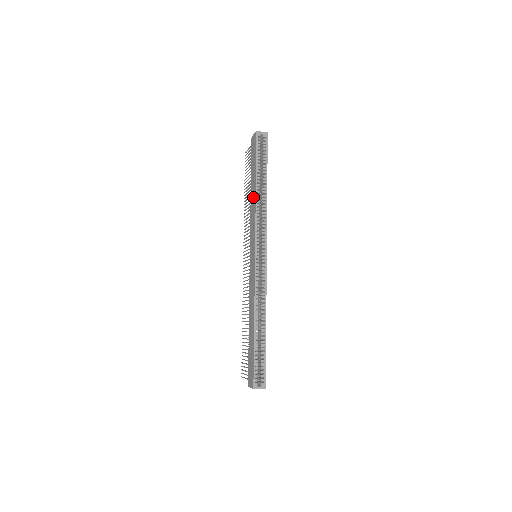
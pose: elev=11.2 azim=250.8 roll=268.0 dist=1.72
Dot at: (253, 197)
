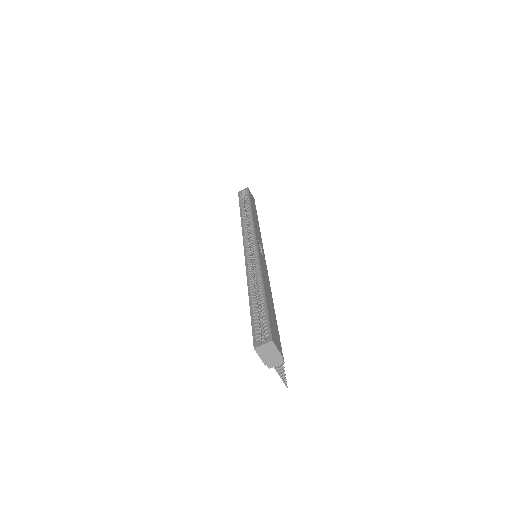
Dot at: occluded
